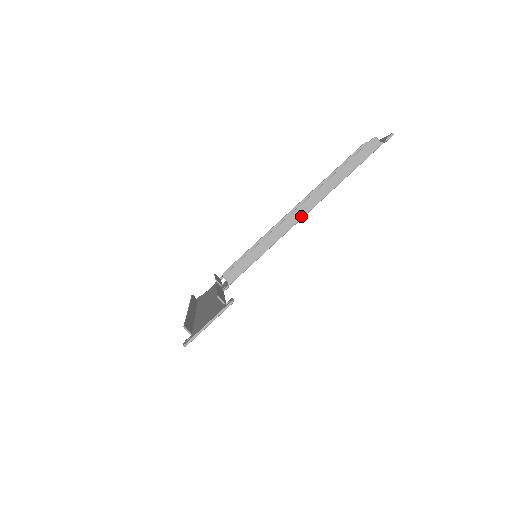
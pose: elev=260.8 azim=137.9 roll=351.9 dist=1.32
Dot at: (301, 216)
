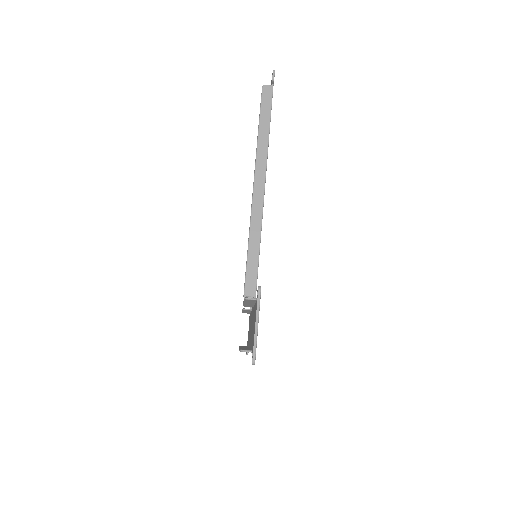
Dot at: (262, 192)
